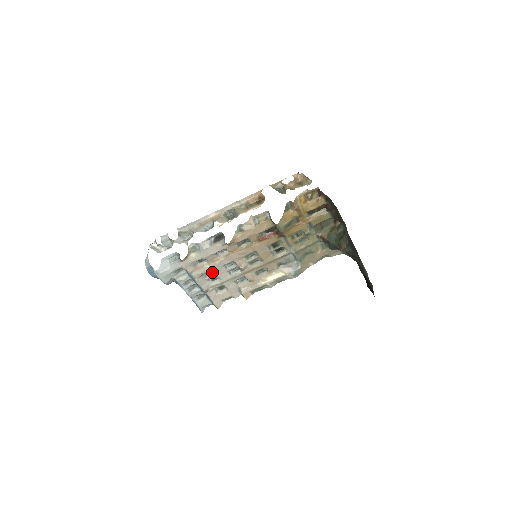
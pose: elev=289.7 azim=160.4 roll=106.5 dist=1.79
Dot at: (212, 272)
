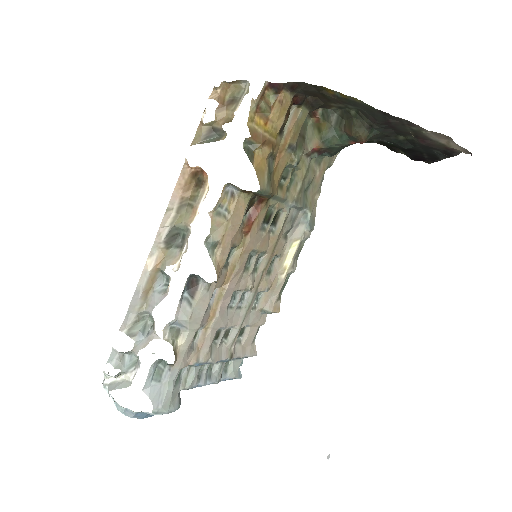
Dot at: (218, 330)
